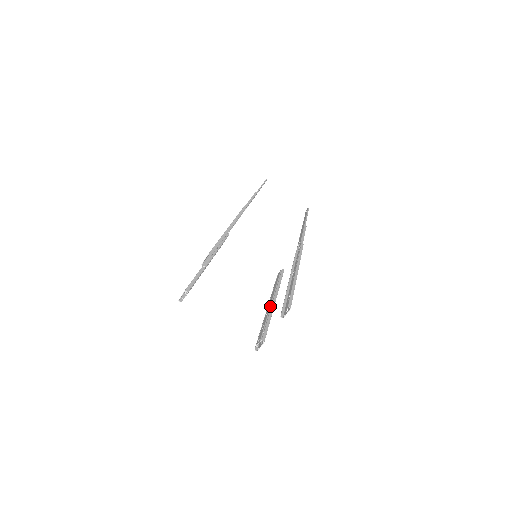
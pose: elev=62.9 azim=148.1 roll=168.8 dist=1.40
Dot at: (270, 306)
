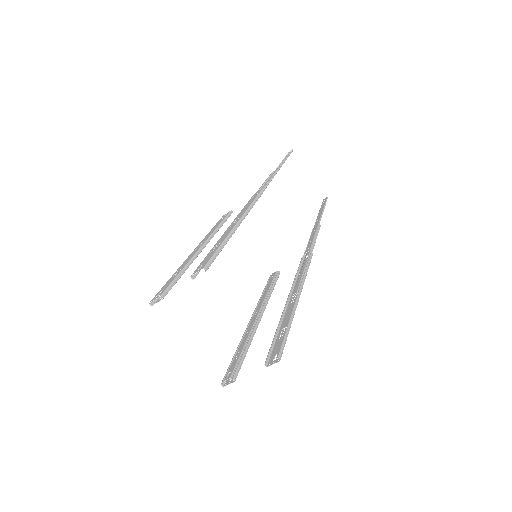
Dot at: (253, 324)
